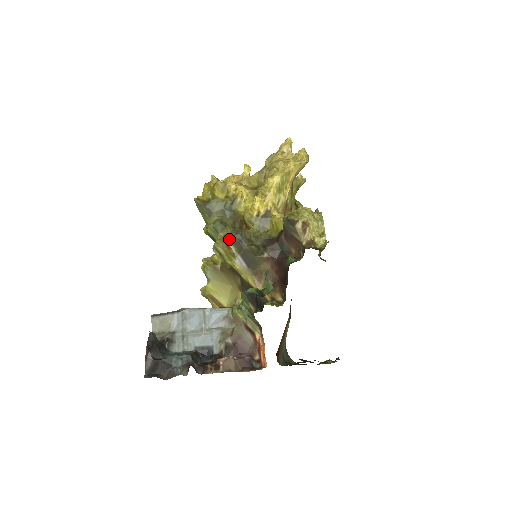
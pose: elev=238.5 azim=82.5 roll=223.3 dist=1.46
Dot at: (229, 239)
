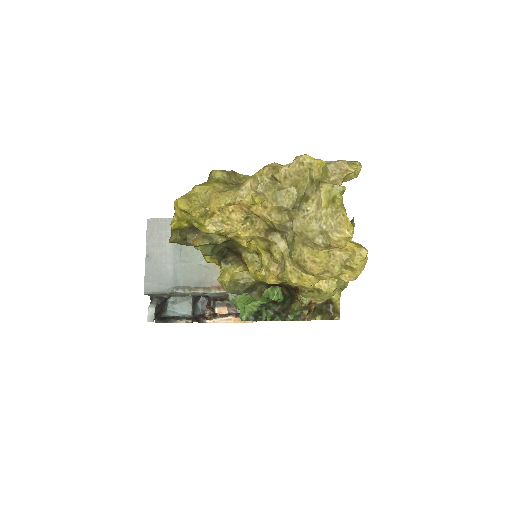
Dot at: occluded
